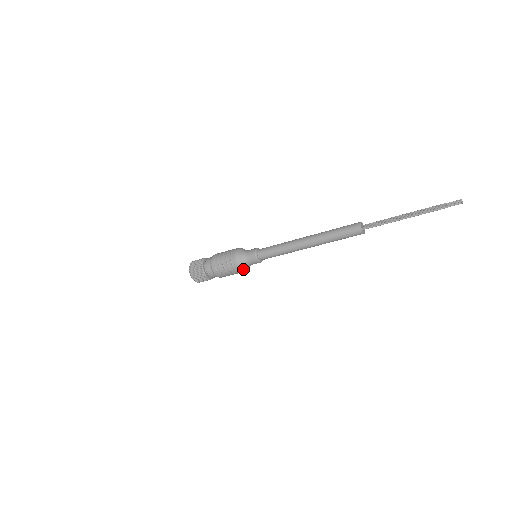
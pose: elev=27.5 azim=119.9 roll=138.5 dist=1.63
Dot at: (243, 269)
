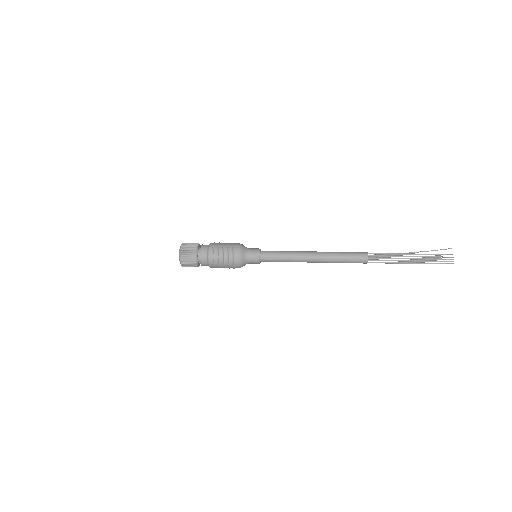
Dot at: occluded
